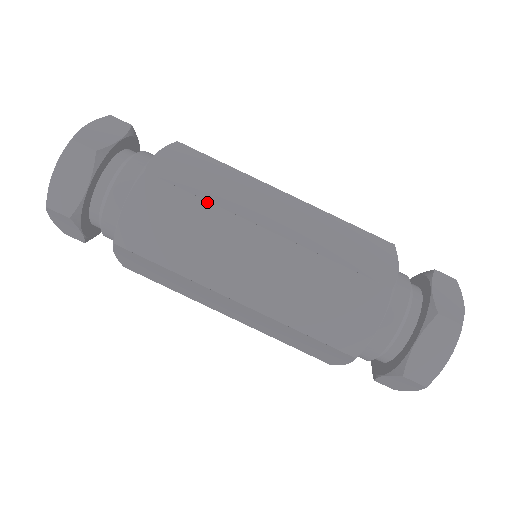
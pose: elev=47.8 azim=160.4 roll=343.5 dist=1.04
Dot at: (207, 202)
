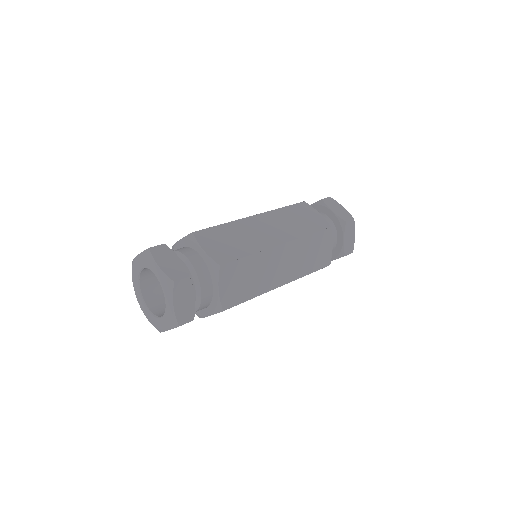
Dot at: (226, 223)
